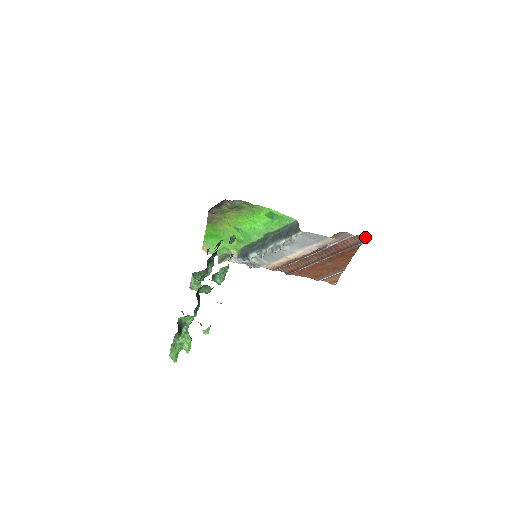
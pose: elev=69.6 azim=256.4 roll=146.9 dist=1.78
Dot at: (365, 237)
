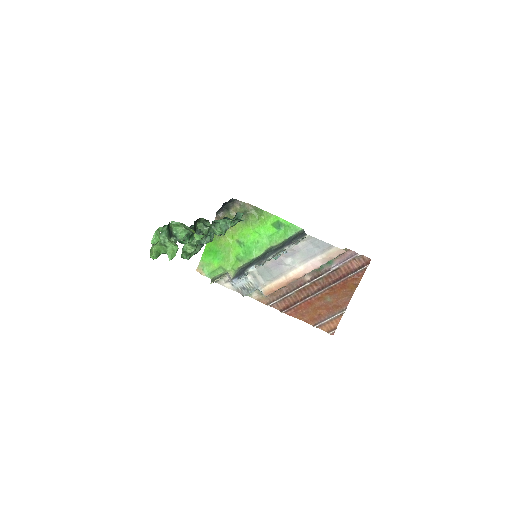
Dot at: occluded
